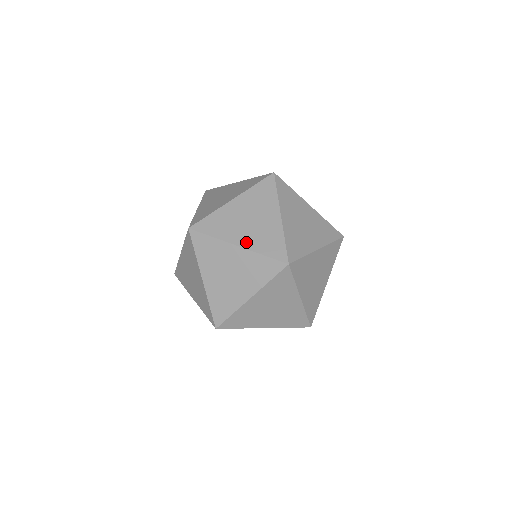
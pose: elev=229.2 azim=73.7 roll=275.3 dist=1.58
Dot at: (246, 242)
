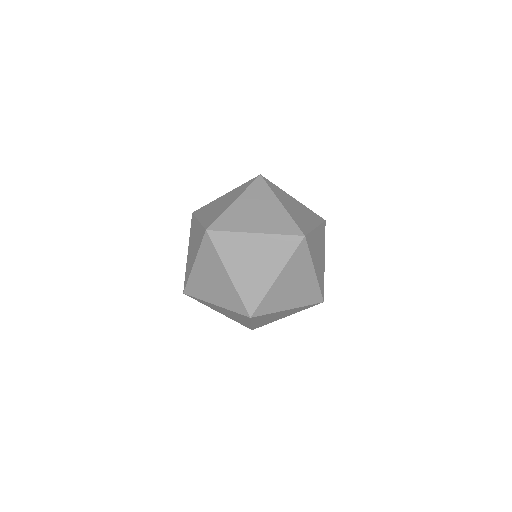
Dot at: occluded
